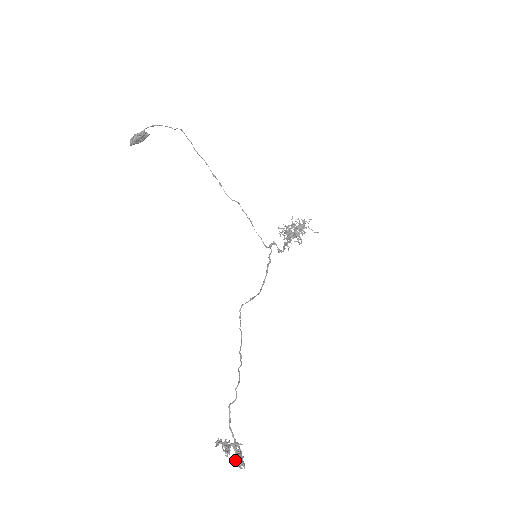
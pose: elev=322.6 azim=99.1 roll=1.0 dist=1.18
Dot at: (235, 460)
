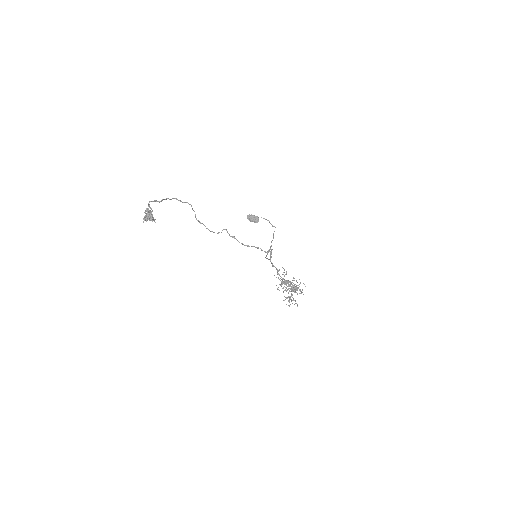
Dot at: (150, 201)
